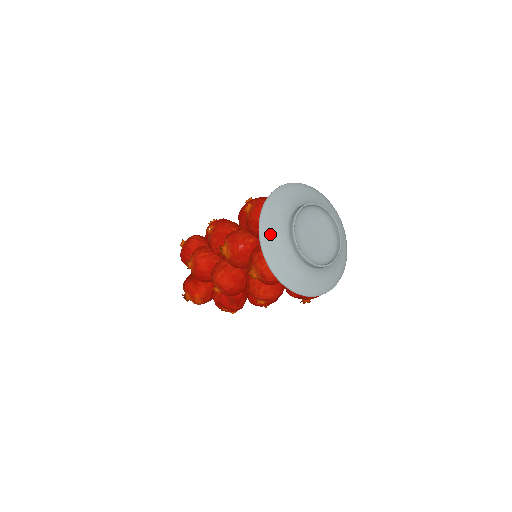
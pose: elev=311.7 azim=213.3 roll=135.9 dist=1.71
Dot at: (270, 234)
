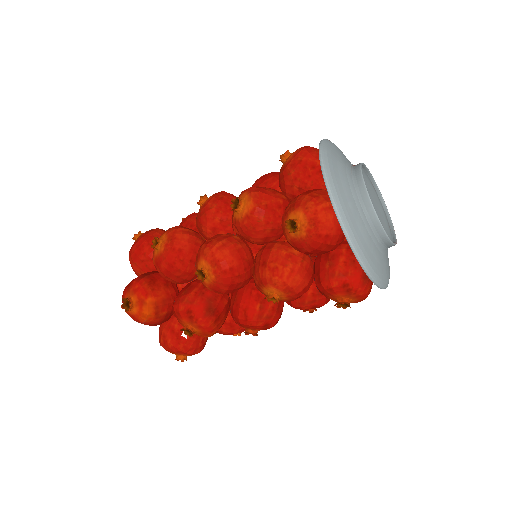
Dot at: (334, 167)
